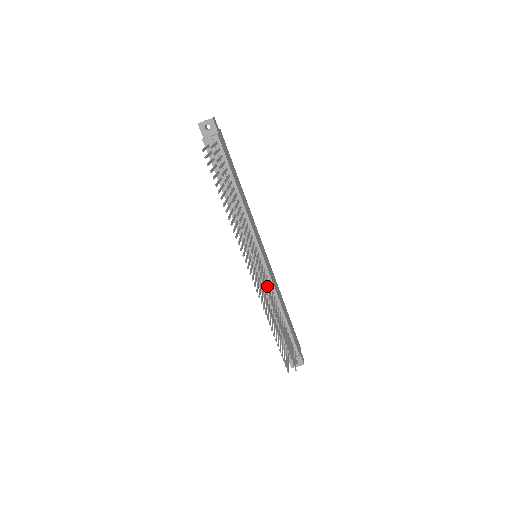
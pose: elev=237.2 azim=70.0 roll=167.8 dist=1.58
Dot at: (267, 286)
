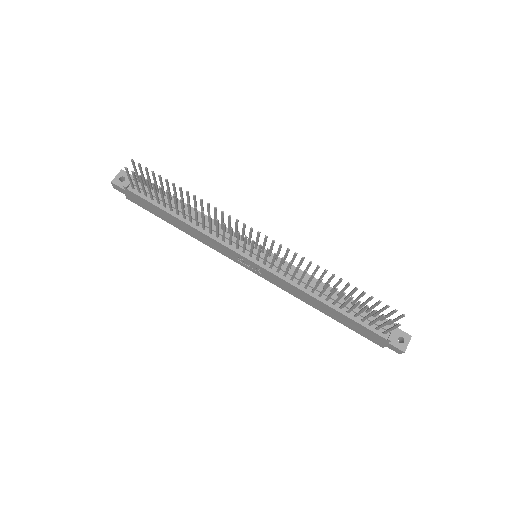
Dot at: occluded
